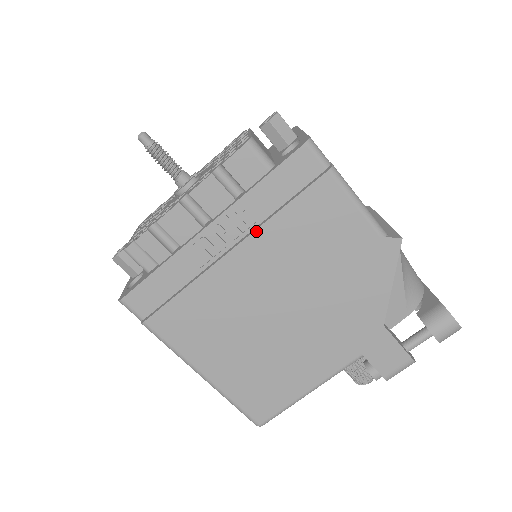
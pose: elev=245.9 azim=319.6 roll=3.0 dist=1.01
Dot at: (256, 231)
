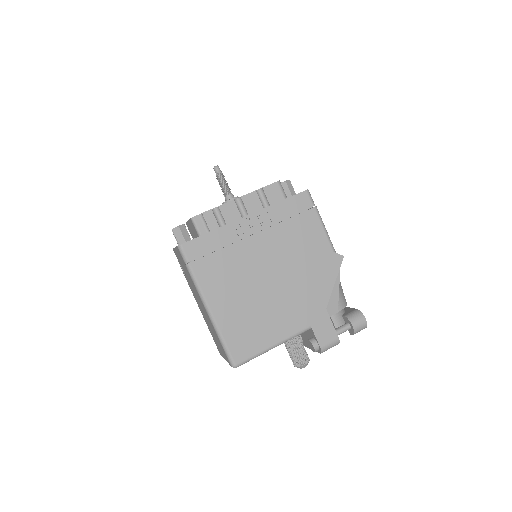
Dot at: (271, 227)
